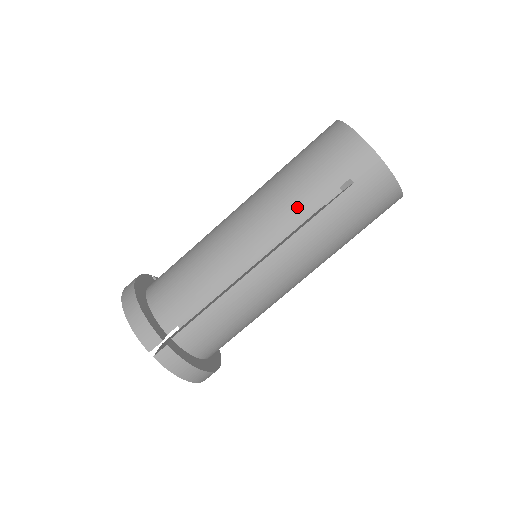
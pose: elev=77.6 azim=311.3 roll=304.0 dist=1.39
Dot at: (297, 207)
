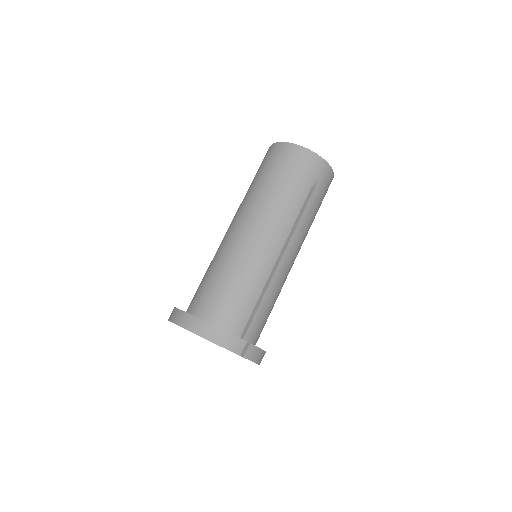
Dot at: (292, 209)
